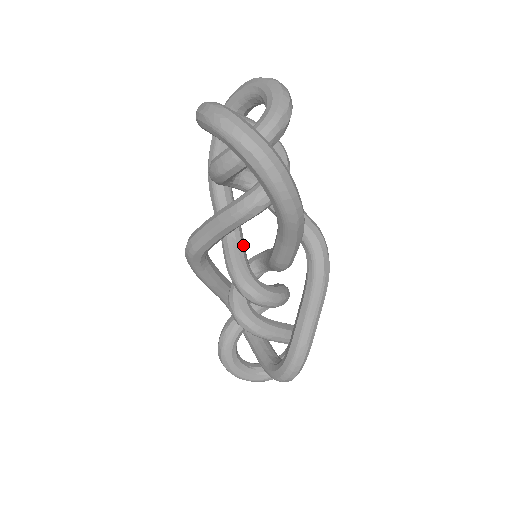
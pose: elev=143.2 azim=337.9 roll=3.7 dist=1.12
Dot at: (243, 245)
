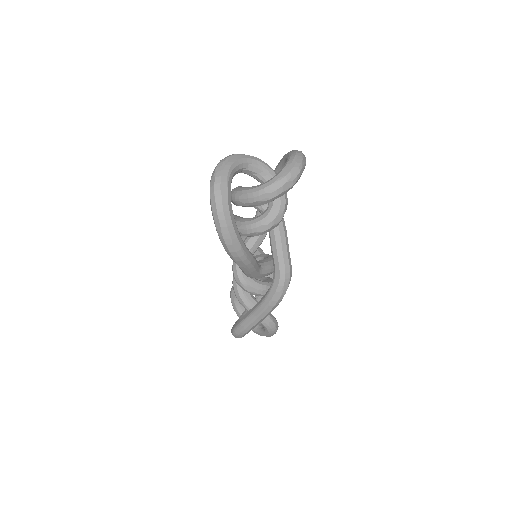
Dot at: (257, 244)
